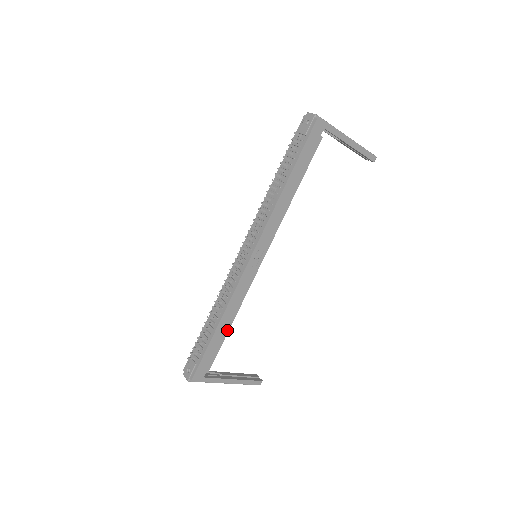
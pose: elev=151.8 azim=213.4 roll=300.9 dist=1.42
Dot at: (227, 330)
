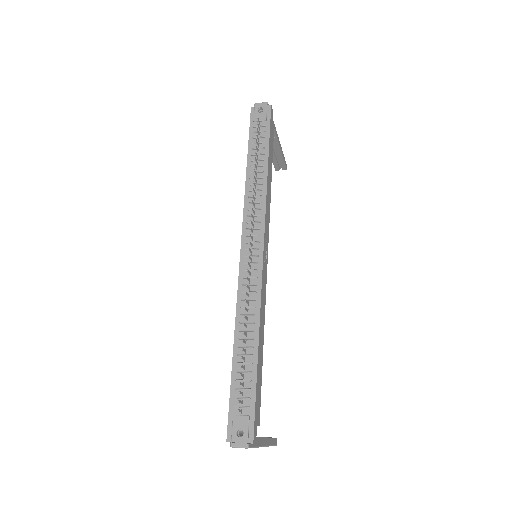
Dot at: (262, 355)
